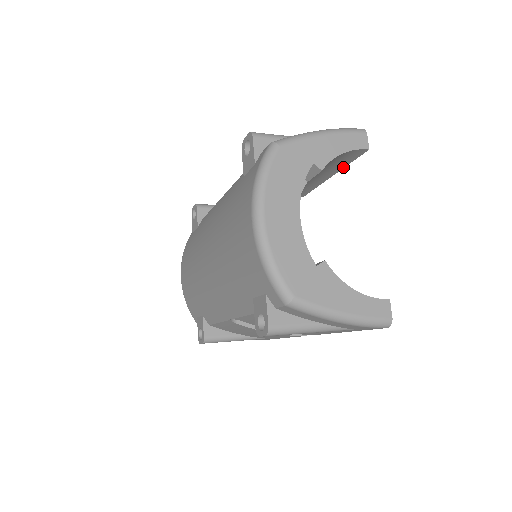
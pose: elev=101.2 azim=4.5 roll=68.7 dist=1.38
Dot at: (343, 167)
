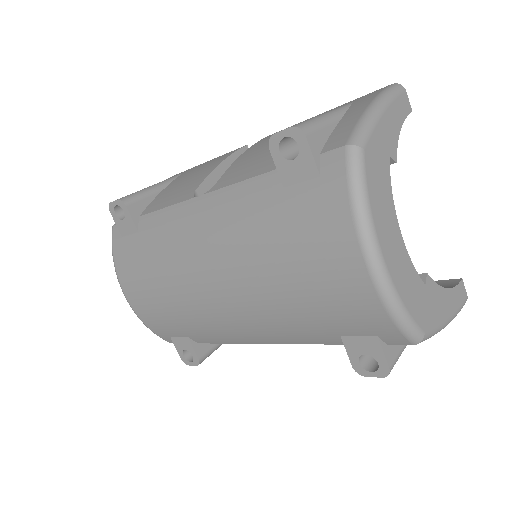
Dot at: occluded
